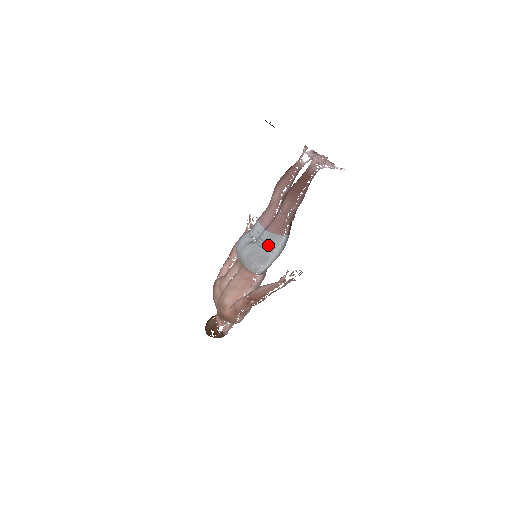
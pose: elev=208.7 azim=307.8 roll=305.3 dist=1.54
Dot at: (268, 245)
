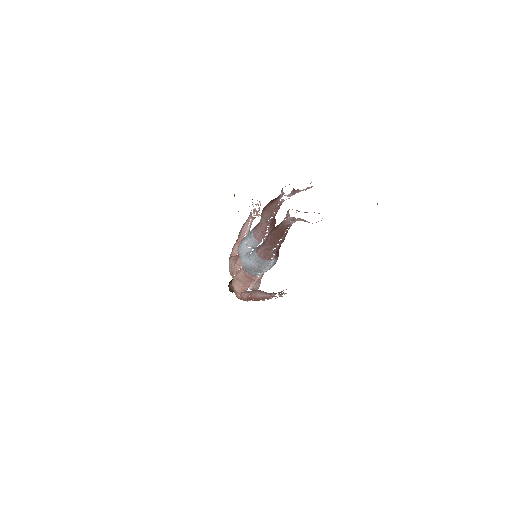
Dot at: (260, 265)
